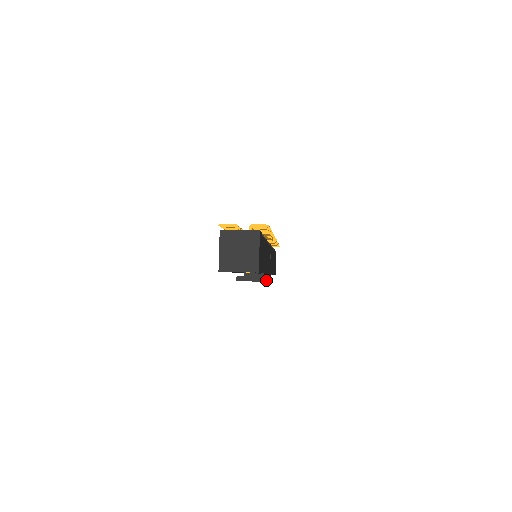
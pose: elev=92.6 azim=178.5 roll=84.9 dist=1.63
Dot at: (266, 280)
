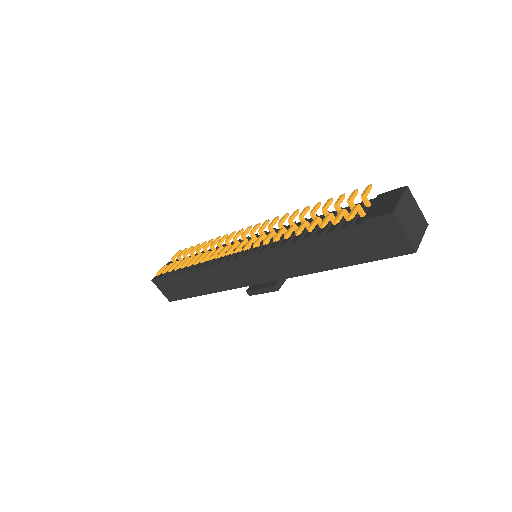
Dot at: occluded
